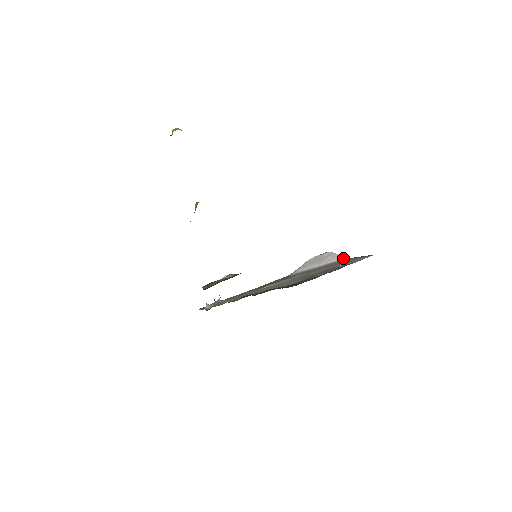
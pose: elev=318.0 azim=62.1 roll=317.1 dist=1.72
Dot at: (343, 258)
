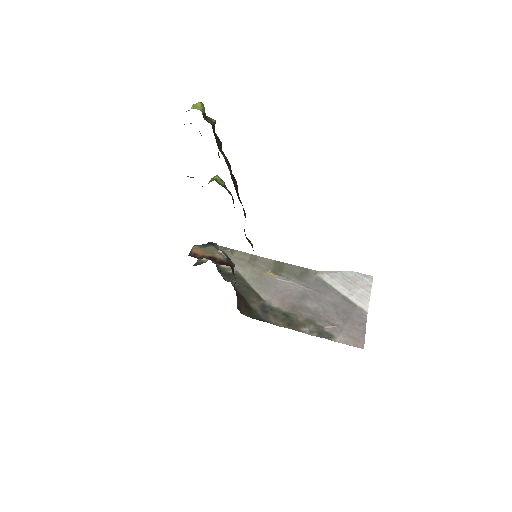
Dot at: (363, 308)
